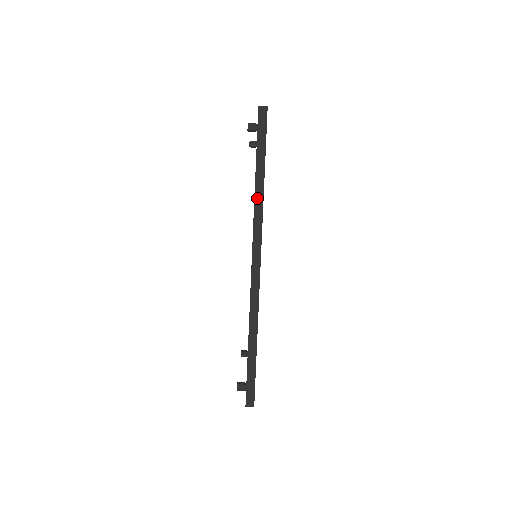
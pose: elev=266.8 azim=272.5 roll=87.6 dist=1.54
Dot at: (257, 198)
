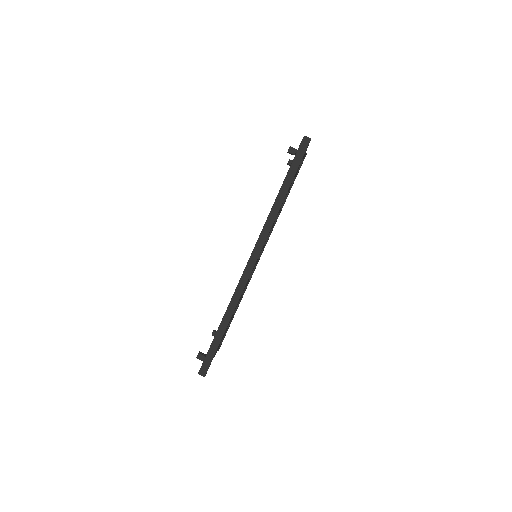
Dot at: (274, 209)
